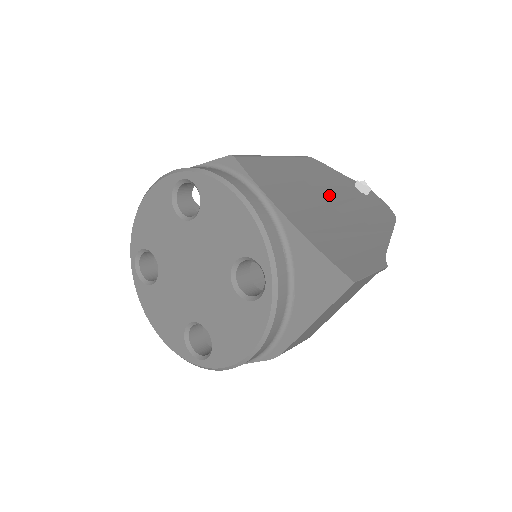
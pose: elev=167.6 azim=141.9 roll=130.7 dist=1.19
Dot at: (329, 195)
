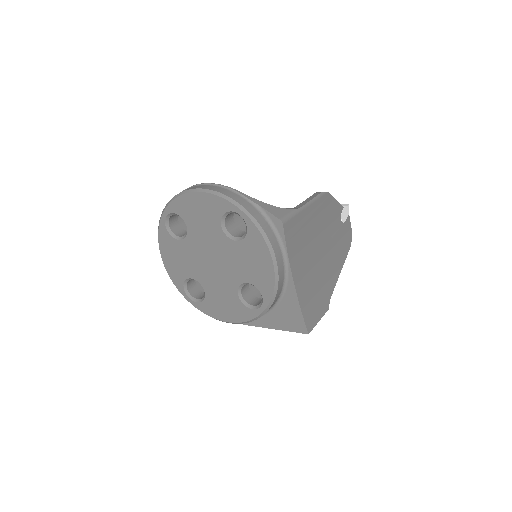
Dot at: (323, 238)
